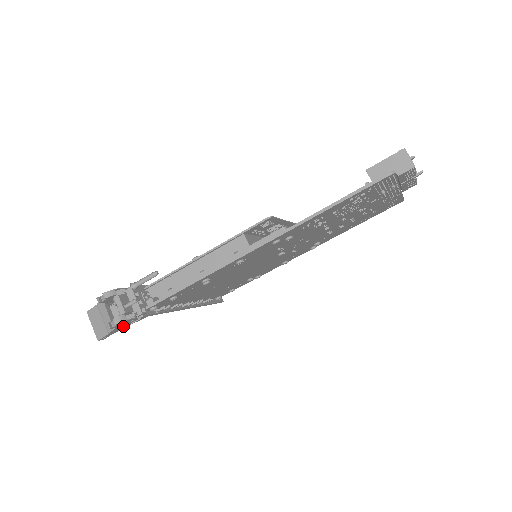
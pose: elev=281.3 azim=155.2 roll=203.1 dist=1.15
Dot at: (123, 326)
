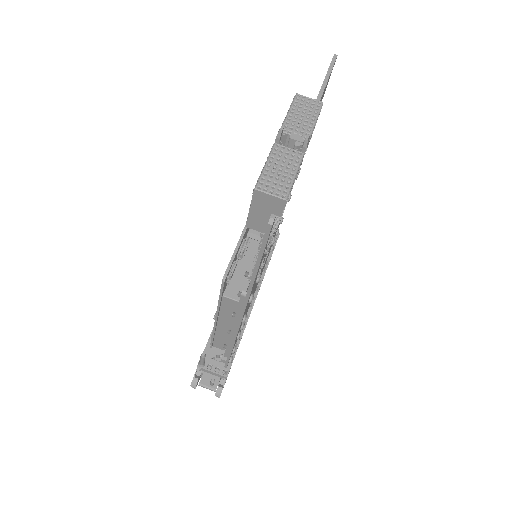
Dot at: occluded
